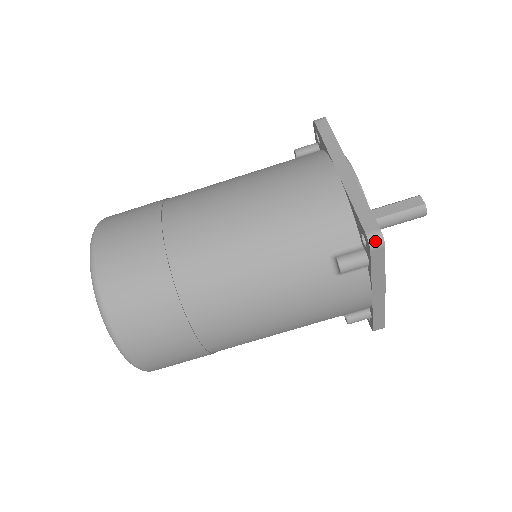
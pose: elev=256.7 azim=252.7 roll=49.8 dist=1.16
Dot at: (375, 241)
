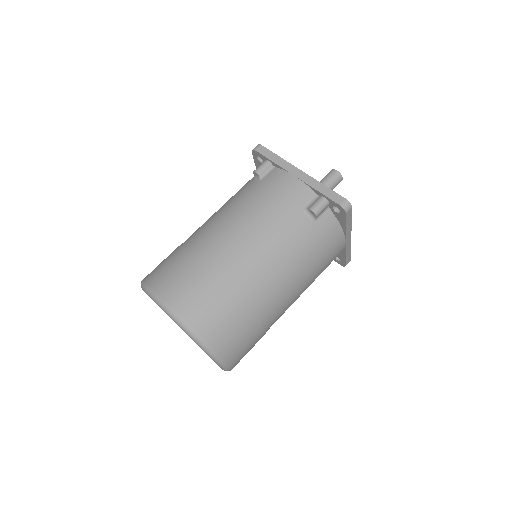
Dot at: (255, 147)
